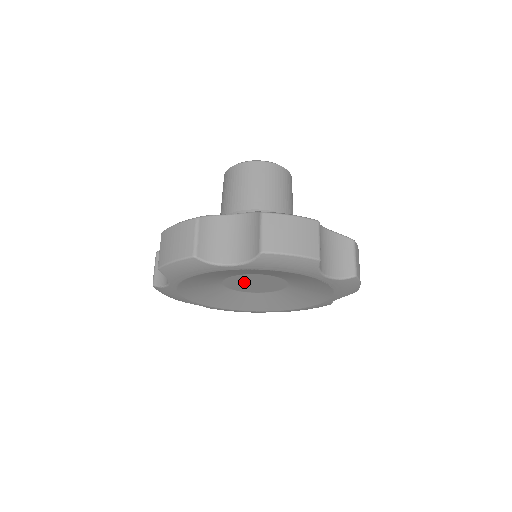
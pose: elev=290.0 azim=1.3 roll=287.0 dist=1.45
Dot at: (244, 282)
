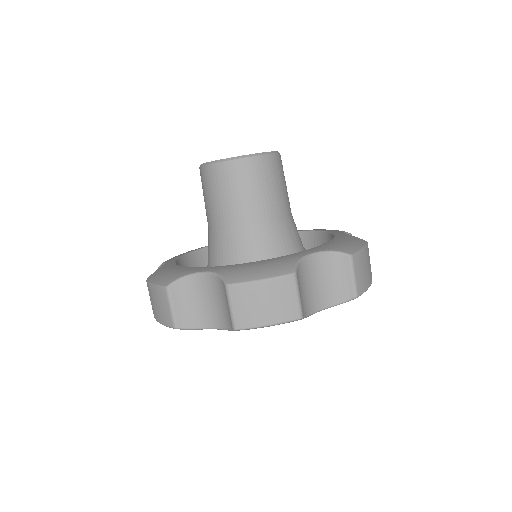
Dot at: occluded
